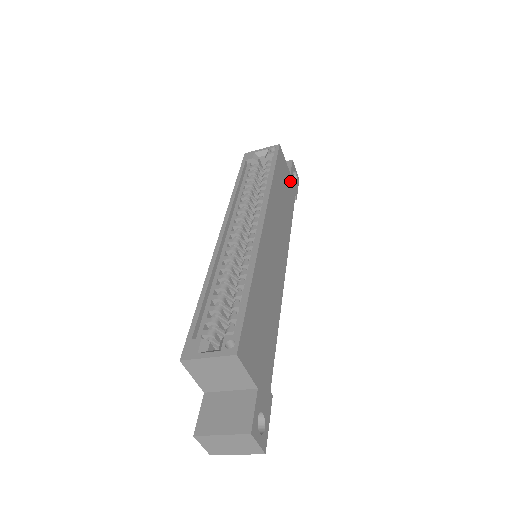
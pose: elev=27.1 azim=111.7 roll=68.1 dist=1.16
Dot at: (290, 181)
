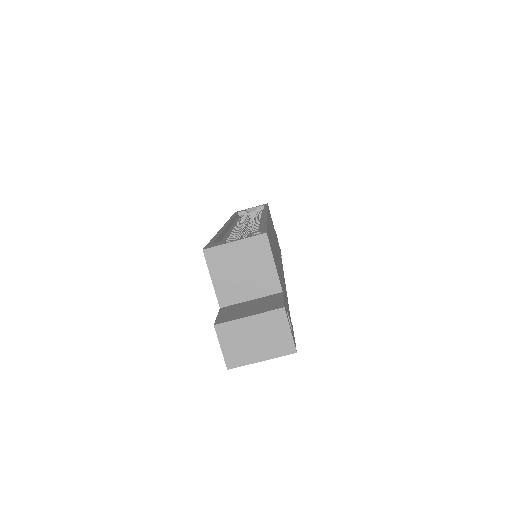
Dot at: occluded
